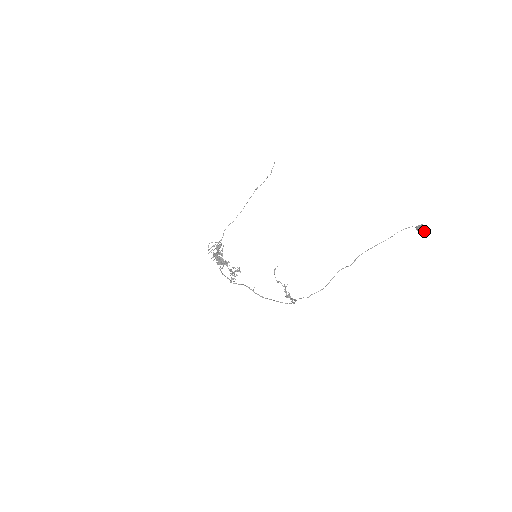
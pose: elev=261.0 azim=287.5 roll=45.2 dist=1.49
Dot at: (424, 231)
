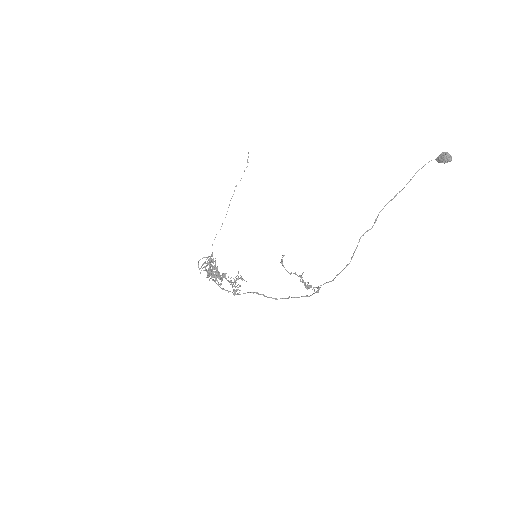
Dot at: (448, 159)
